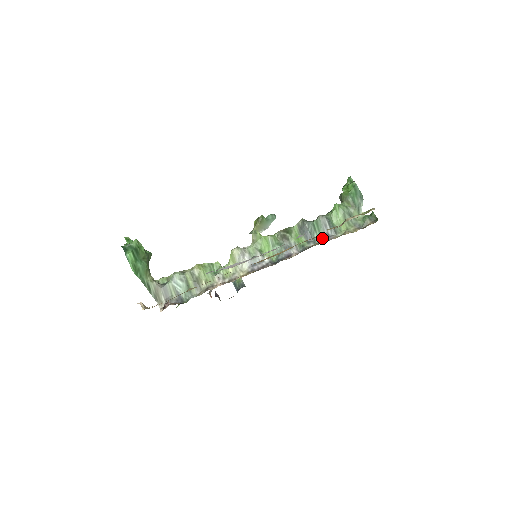
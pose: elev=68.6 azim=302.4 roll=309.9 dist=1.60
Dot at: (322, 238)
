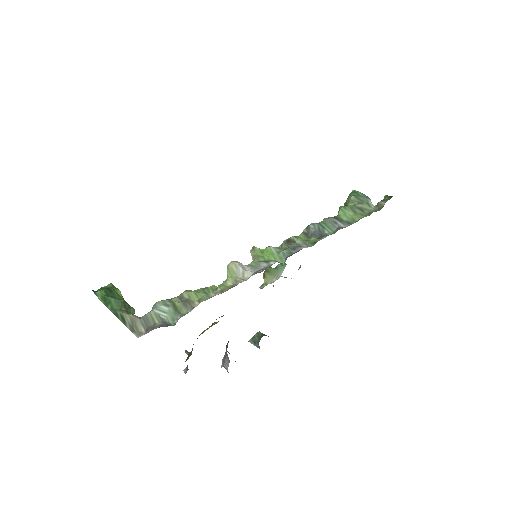
Dot at: (335, 231)
